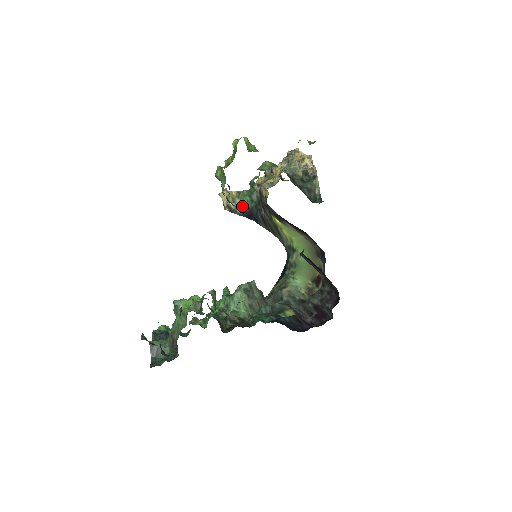
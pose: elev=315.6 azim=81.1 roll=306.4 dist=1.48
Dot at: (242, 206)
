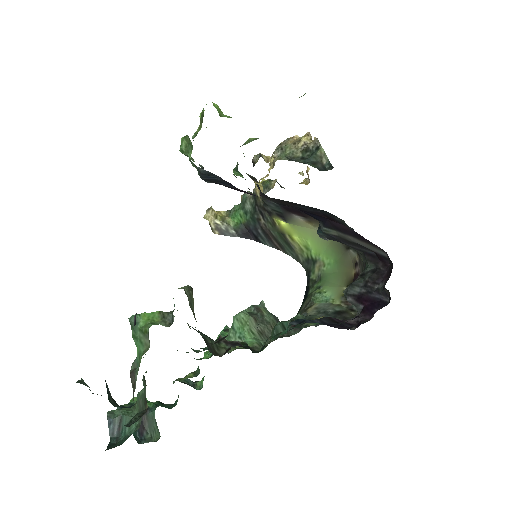
Dot at: (235, 224)
